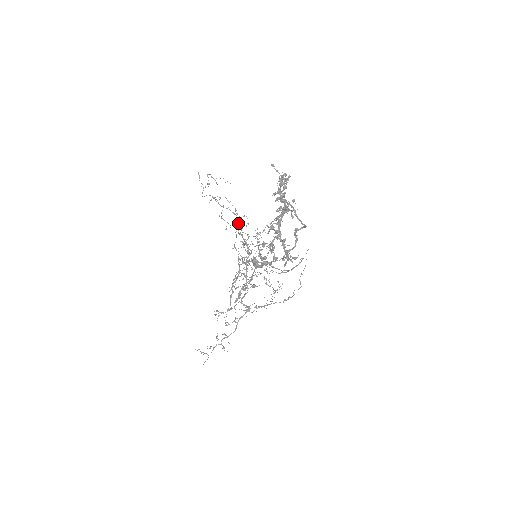
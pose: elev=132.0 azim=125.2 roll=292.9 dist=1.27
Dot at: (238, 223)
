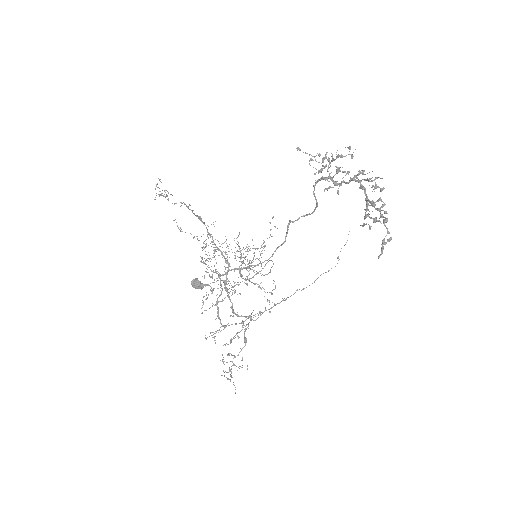
Dot at: (208, 232)
